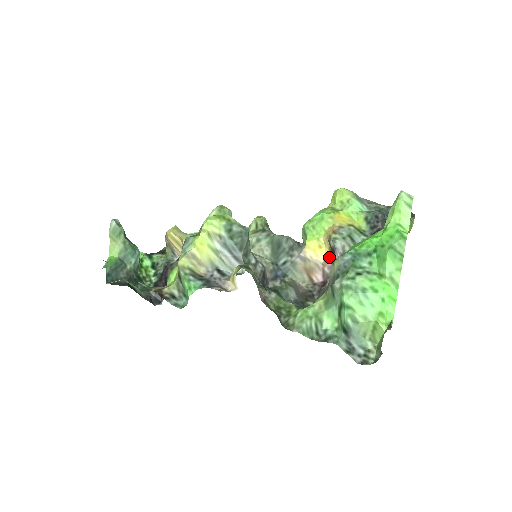
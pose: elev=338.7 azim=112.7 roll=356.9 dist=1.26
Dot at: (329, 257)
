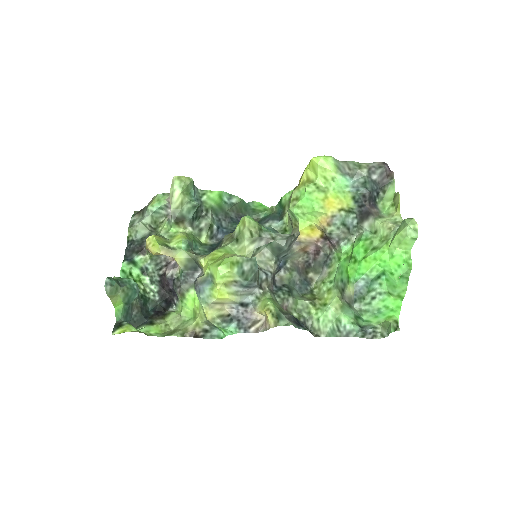
Dot at: (322, 236)
